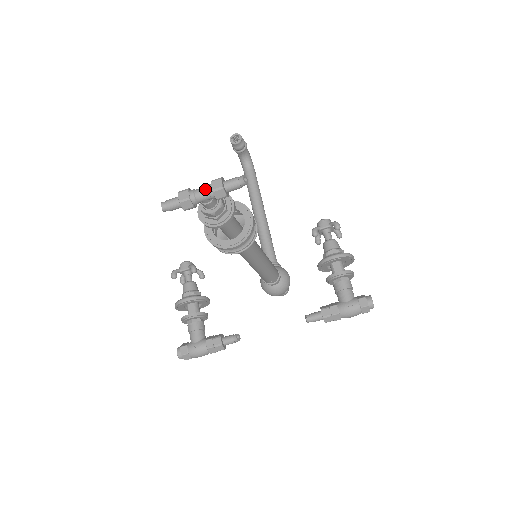
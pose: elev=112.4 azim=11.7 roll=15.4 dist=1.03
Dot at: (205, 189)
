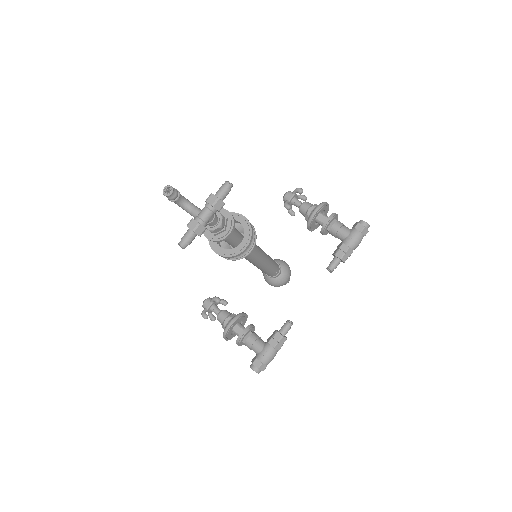
Dot at: (205, 209)
